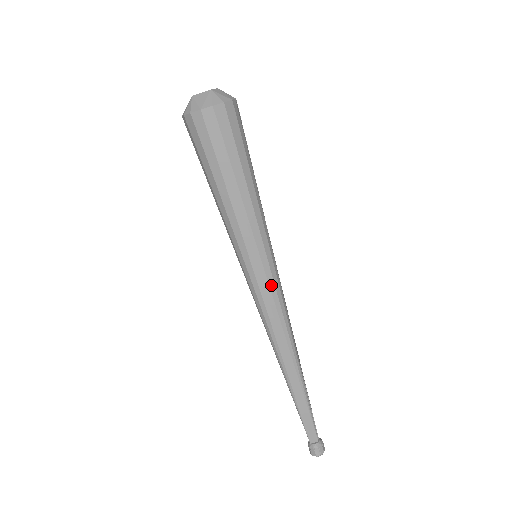
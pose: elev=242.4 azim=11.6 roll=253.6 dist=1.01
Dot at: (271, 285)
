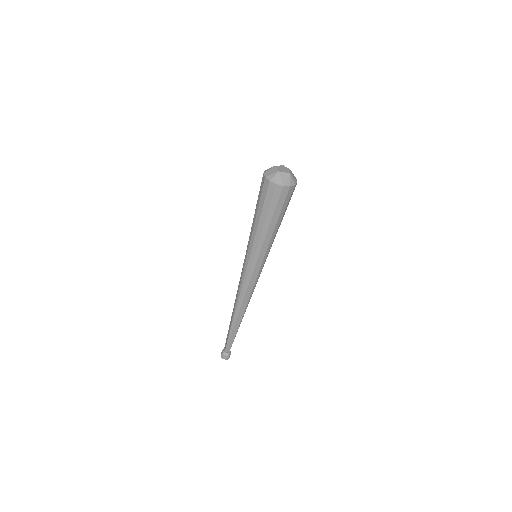
Dot at: (258, 275)
